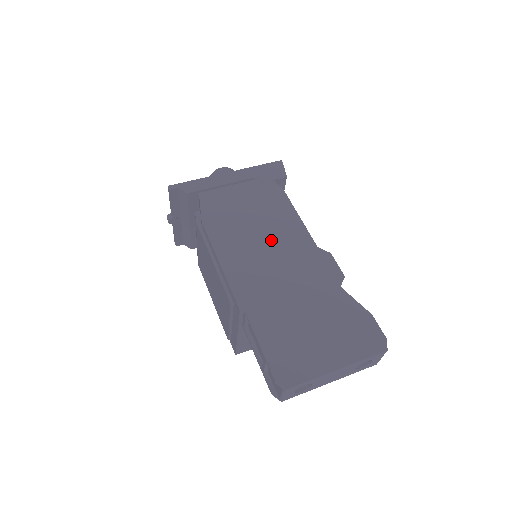
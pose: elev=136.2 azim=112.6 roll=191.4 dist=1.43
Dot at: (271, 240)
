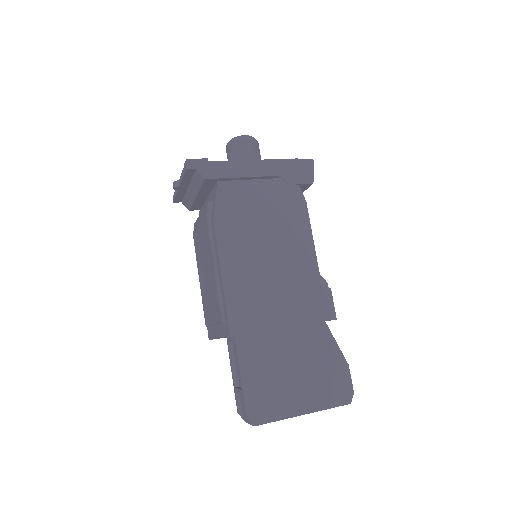
Dot at: (278, 261)
